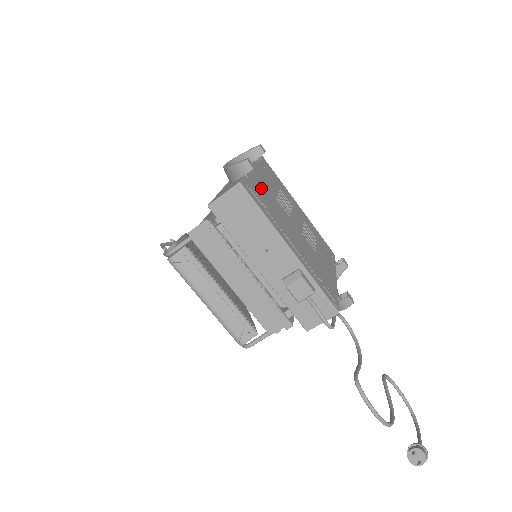
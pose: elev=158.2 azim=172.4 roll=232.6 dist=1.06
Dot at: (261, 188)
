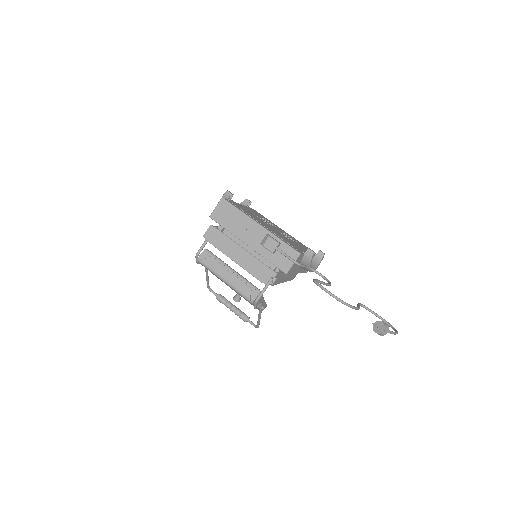
Dot at: occluded
